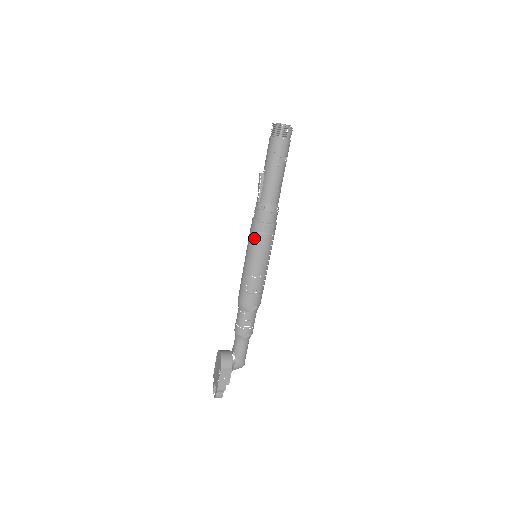
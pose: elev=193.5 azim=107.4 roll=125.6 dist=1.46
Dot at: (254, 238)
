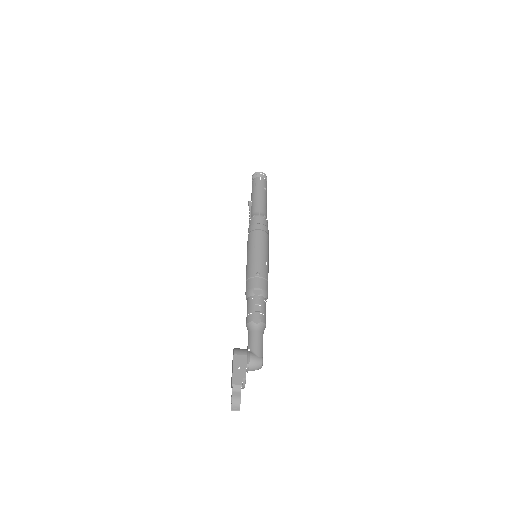
Dot at: (250, 236)
